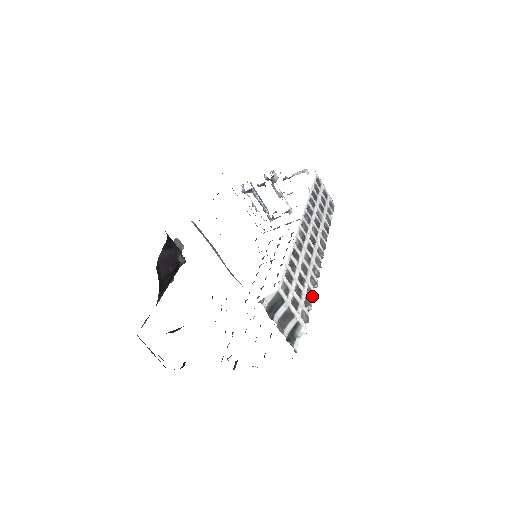
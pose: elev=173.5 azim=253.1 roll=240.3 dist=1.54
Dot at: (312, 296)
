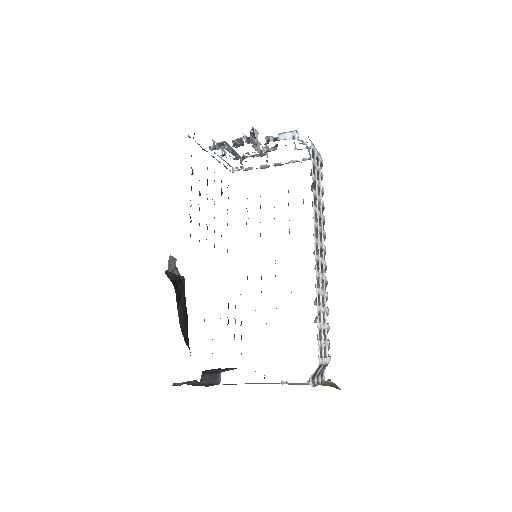
Dot at: occluded
